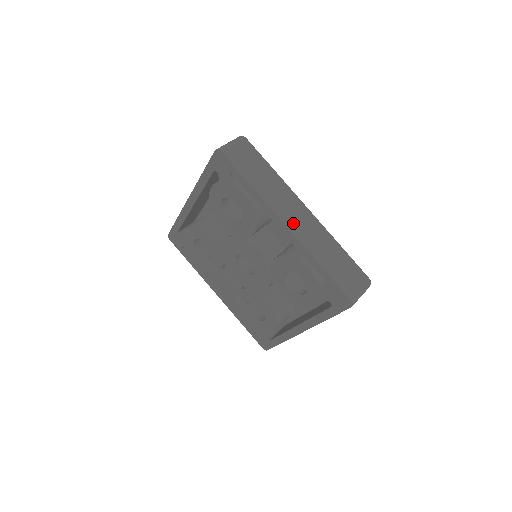
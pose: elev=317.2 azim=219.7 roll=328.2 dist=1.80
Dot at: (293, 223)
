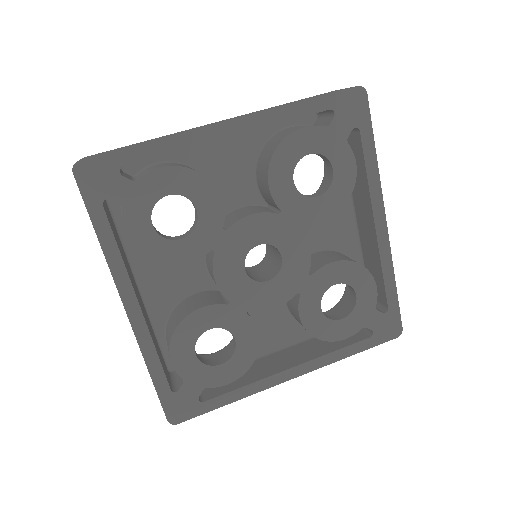
Dot at: occluded
